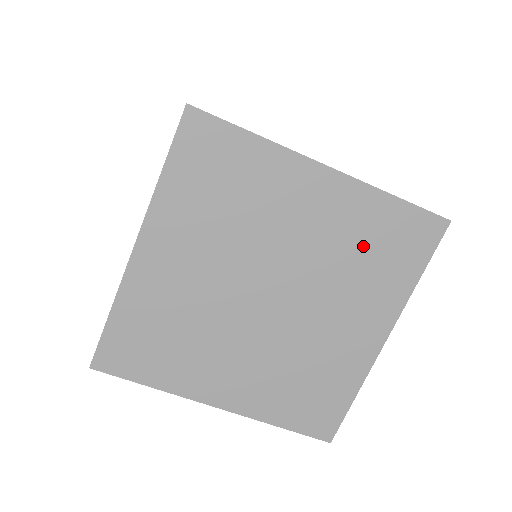
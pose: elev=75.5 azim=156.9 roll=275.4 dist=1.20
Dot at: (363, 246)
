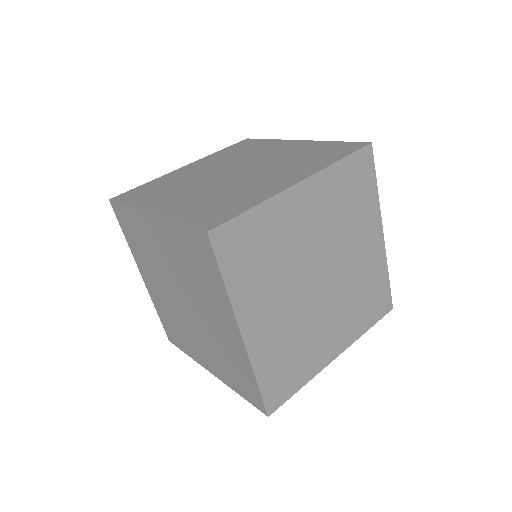
Dot at: (344, 202)
